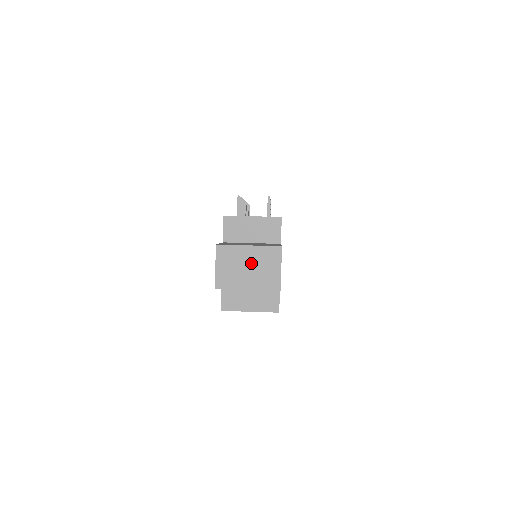
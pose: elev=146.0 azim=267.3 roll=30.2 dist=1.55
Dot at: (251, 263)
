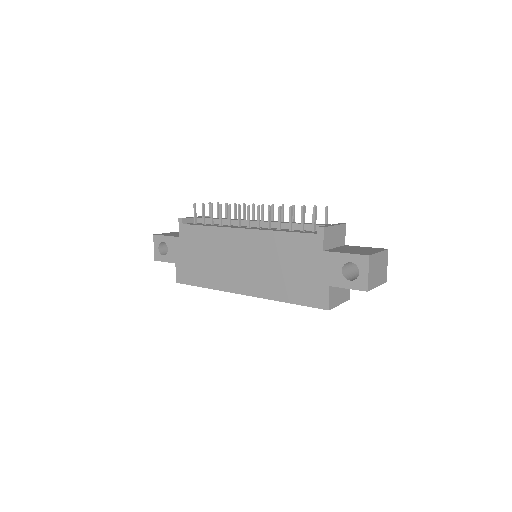
Dot at: (379, 265)
